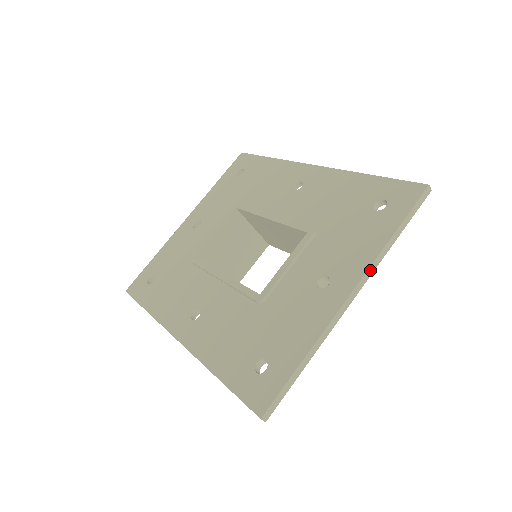
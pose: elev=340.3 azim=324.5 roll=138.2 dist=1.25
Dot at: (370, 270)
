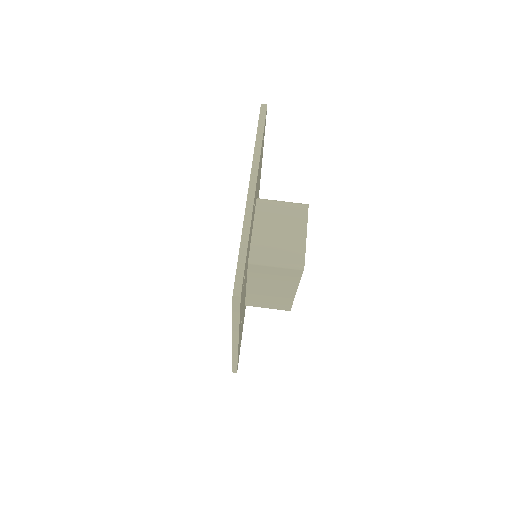
Dot at: (254, 167)
